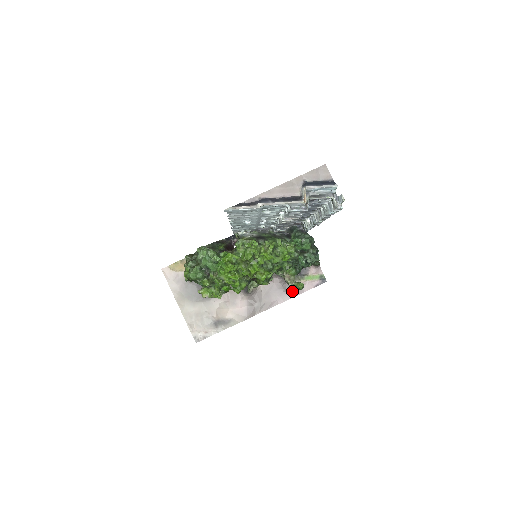
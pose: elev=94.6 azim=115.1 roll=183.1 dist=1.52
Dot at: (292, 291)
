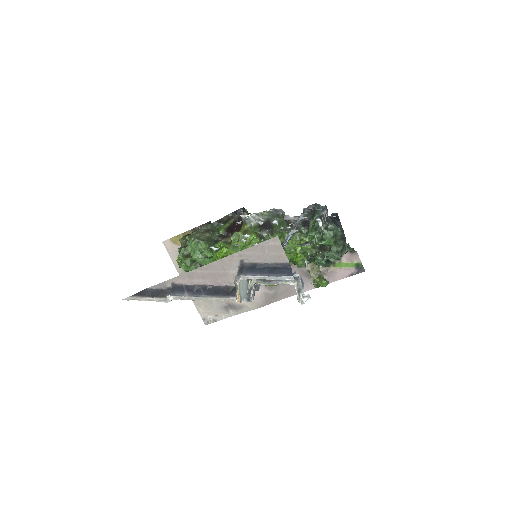
Dot at: occluded
